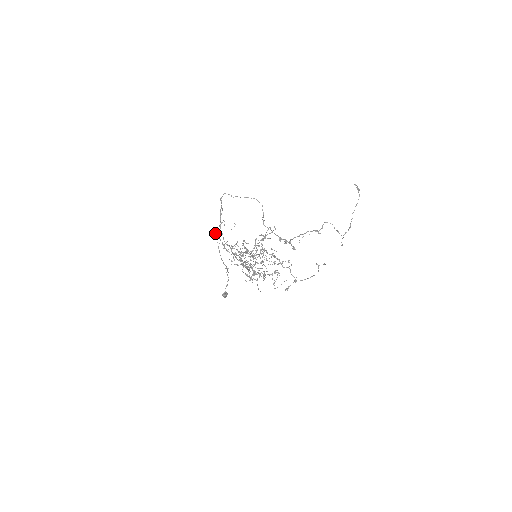
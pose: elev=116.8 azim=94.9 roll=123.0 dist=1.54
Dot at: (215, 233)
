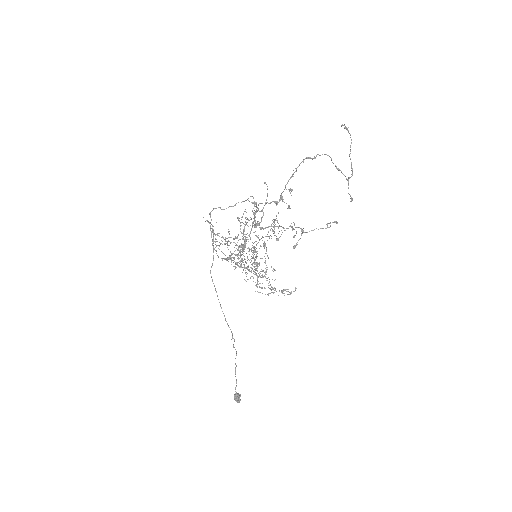
Dot at: (210, 273)
